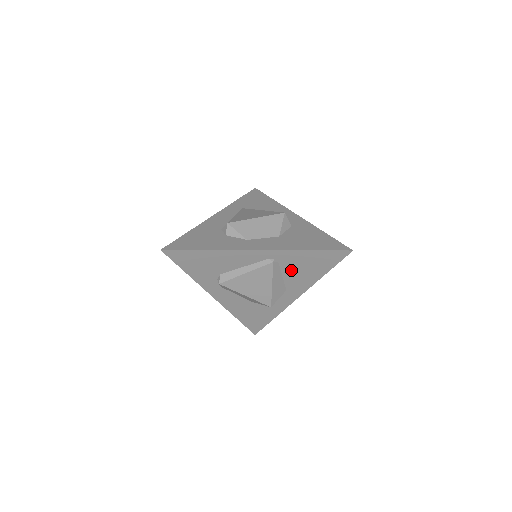
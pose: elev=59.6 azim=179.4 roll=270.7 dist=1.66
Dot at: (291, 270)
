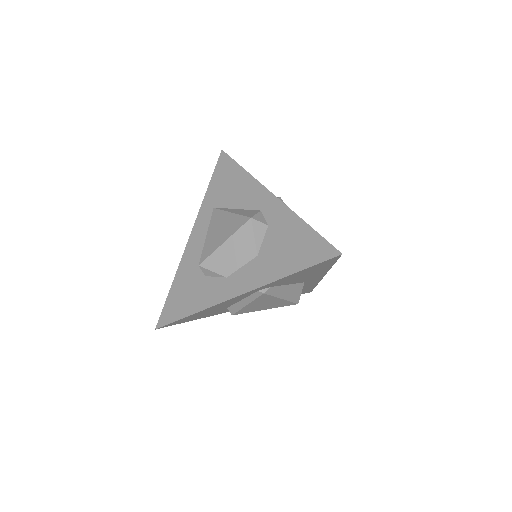
Dot at: (291, 281)
